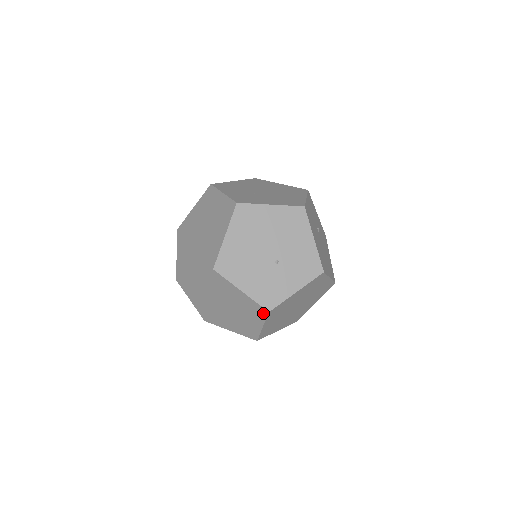
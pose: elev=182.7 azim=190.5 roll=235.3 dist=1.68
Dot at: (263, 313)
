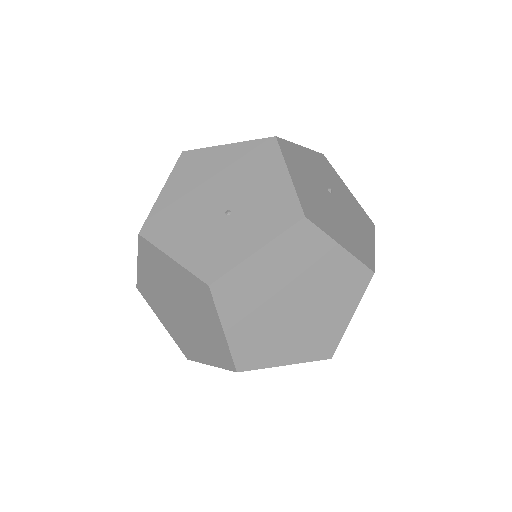
Dot at: (207, 294)
